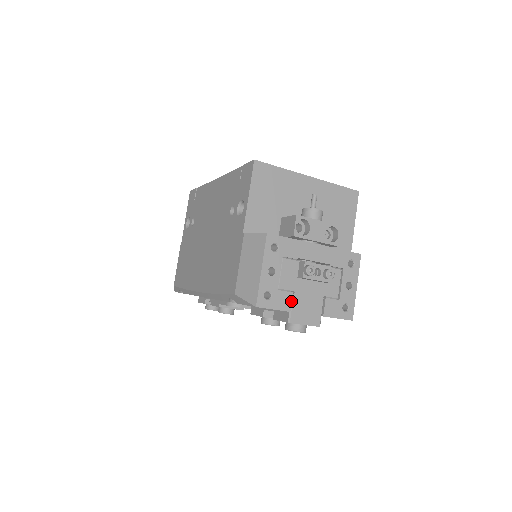
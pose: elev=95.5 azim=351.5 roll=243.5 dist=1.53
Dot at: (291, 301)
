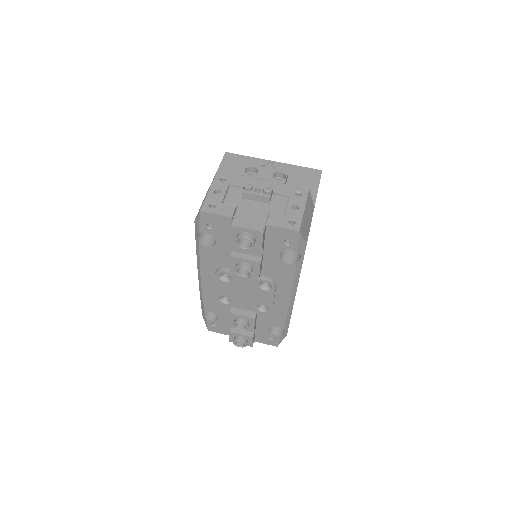
Dot at: (234, 211)
